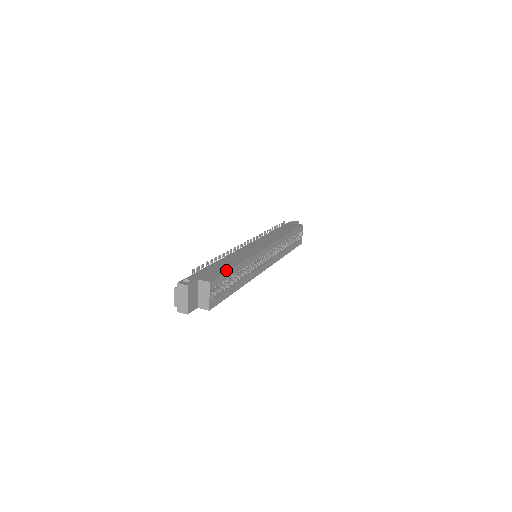
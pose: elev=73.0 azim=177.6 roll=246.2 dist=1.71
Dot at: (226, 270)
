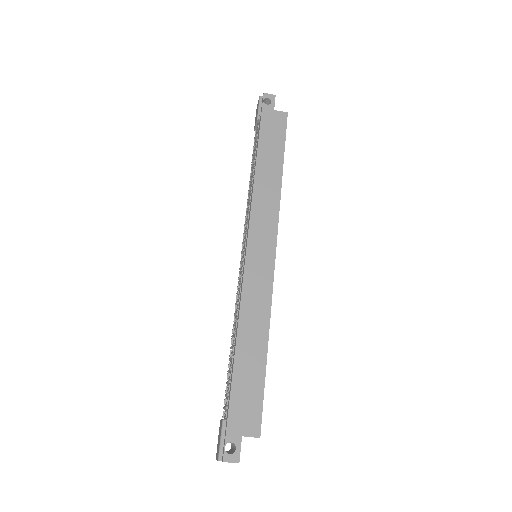
Dot at: (262, 384)
